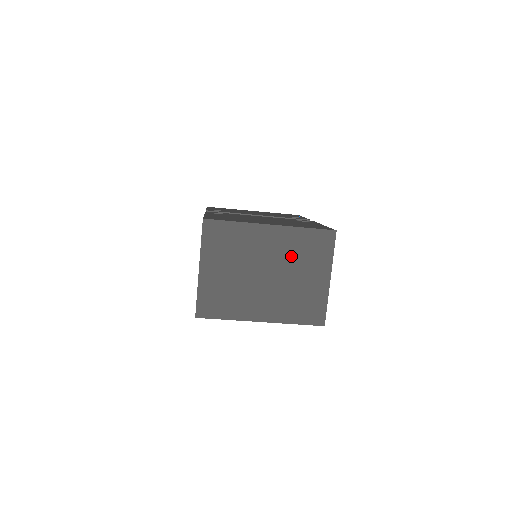
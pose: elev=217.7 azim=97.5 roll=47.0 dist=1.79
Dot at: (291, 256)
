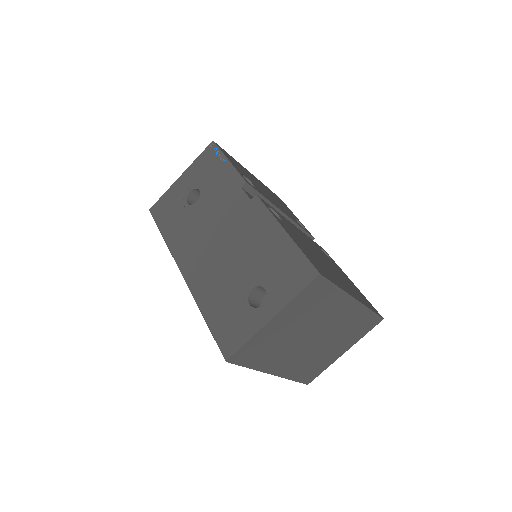
Dot at: (342, 329)
